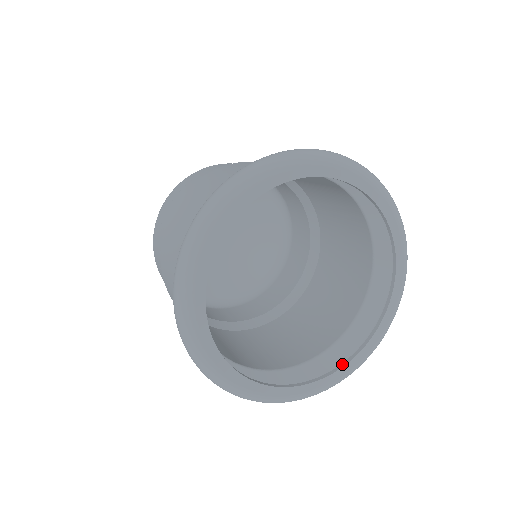
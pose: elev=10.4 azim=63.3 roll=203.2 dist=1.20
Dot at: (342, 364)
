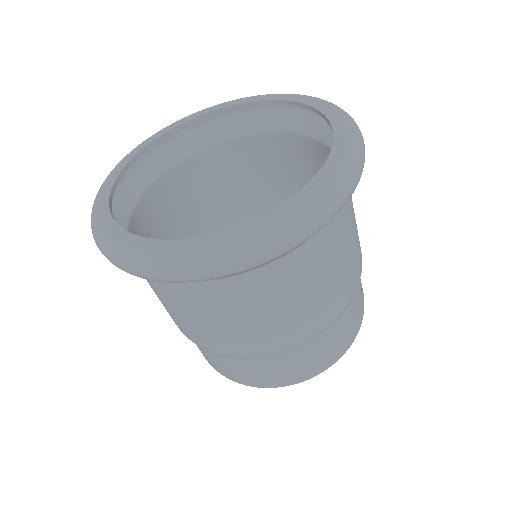
Dot at: (284, 206)
